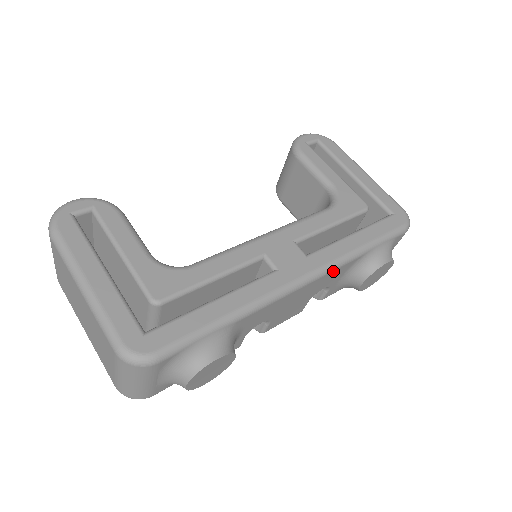
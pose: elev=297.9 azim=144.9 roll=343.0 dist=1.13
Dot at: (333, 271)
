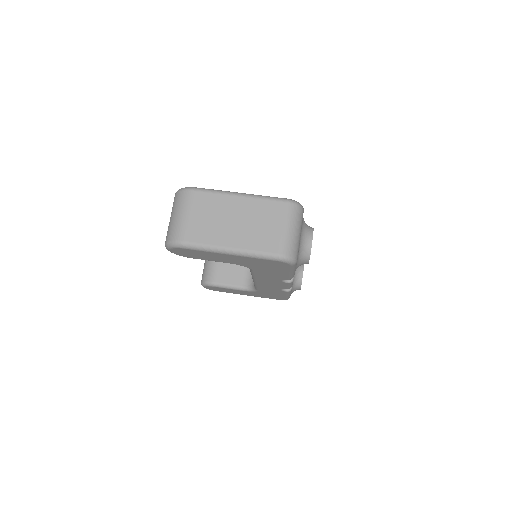
Dot at: occluded
